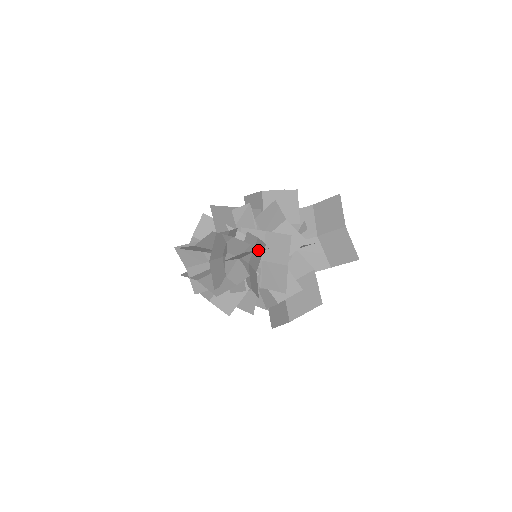
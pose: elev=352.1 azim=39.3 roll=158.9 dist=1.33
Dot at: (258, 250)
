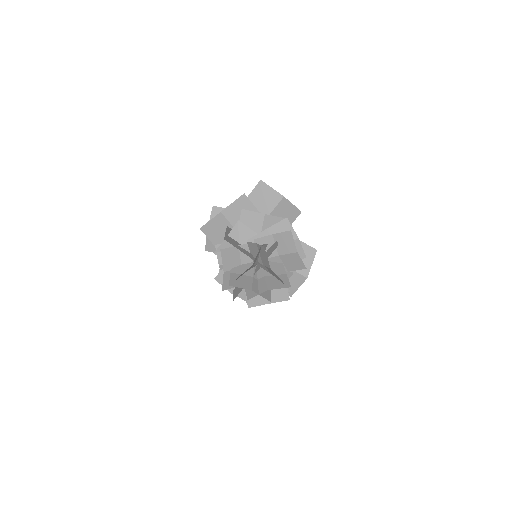
Dot at: (283, 240)
